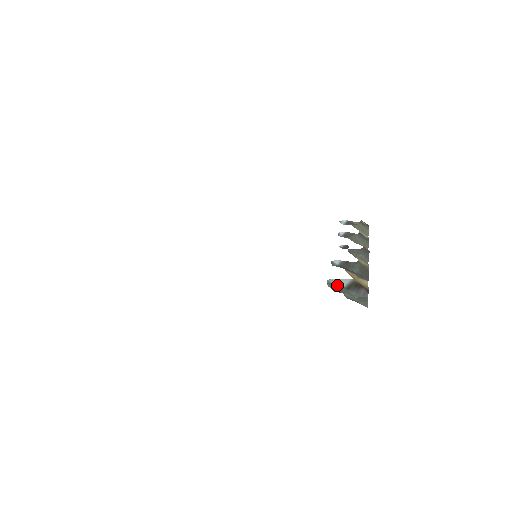
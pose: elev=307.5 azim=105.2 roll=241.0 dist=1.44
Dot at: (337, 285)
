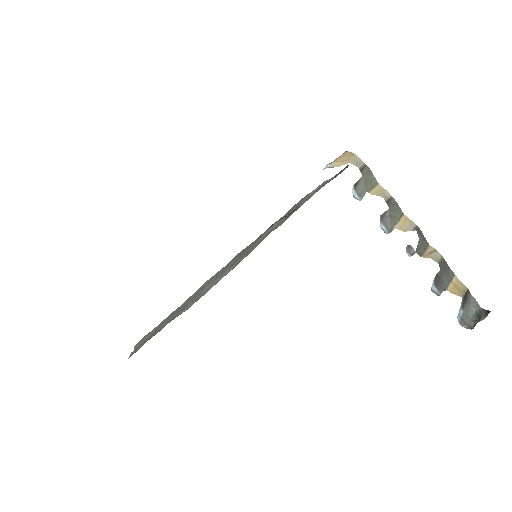
Dot at: (461, 315)
